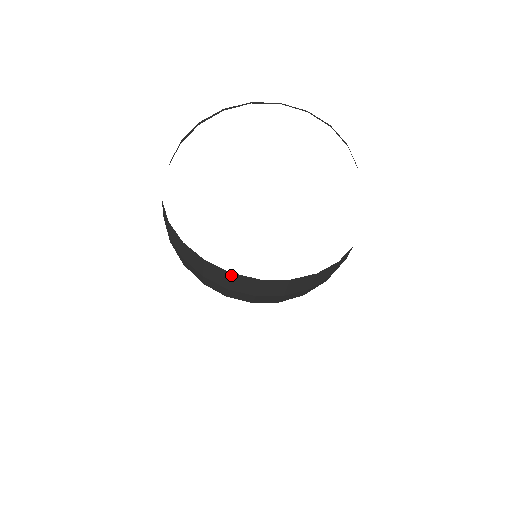
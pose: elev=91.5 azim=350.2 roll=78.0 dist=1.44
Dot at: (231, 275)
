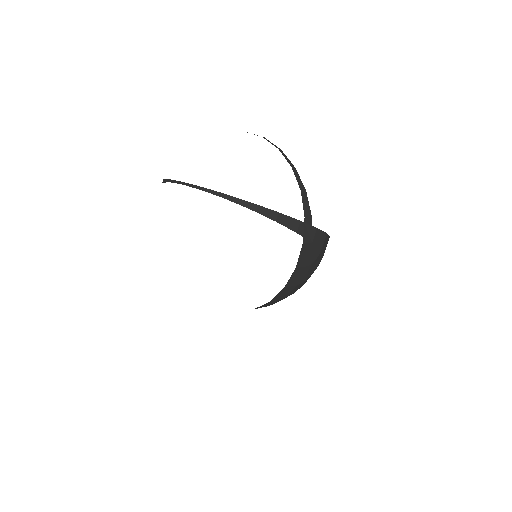
Dot at: occluded
